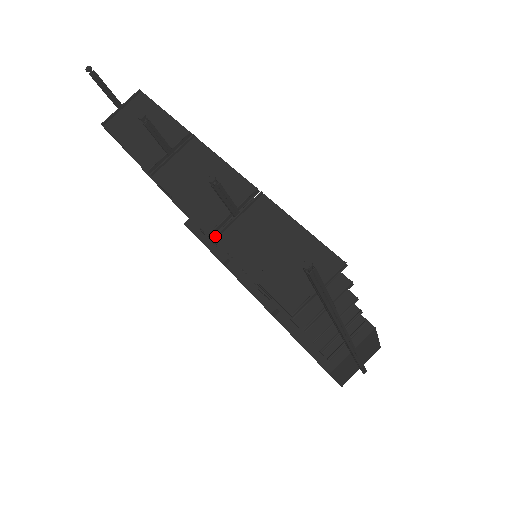
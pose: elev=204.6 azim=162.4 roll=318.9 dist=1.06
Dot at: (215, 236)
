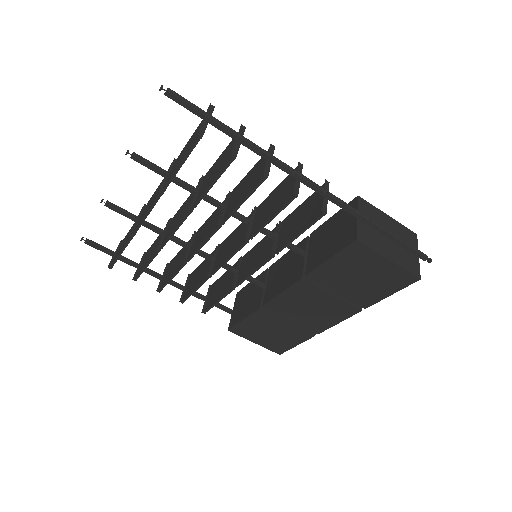
Dot at: (161, 187)
